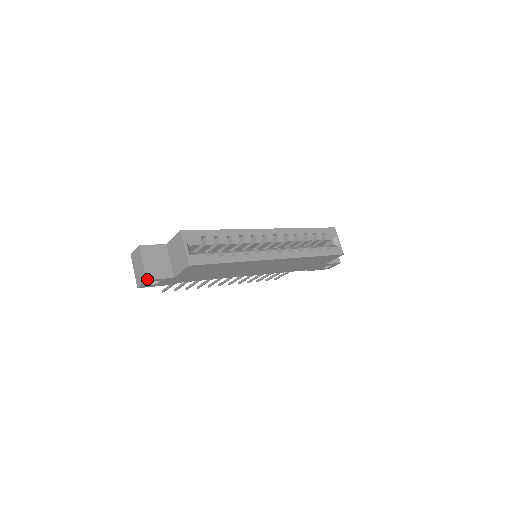
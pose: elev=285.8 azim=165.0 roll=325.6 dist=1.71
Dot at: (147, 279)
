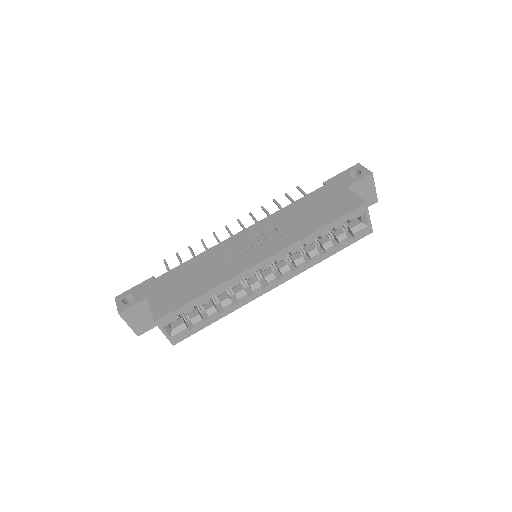
Dot at: (138, 335)
